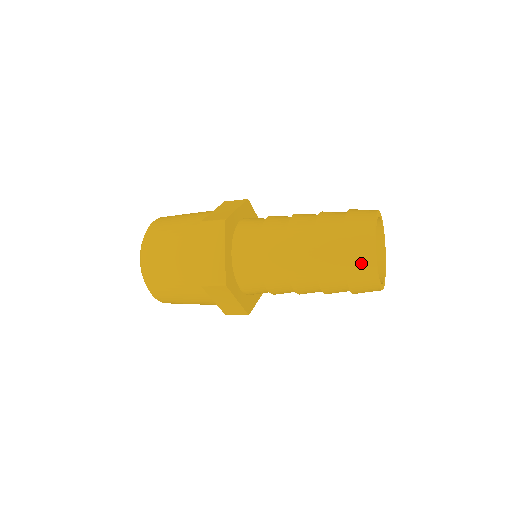
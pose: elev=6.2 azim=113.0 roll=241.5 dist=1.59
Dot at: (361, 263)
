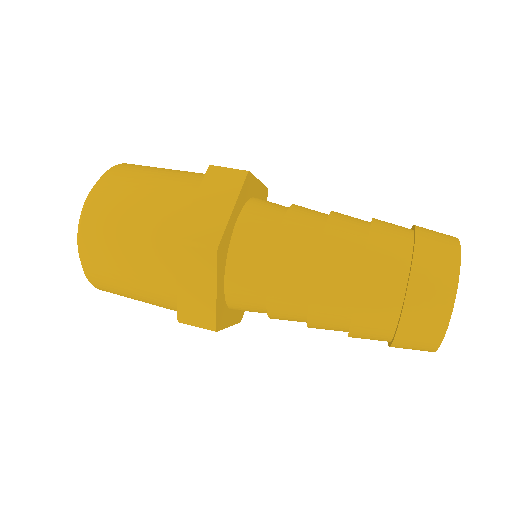
Dot at: occluded
